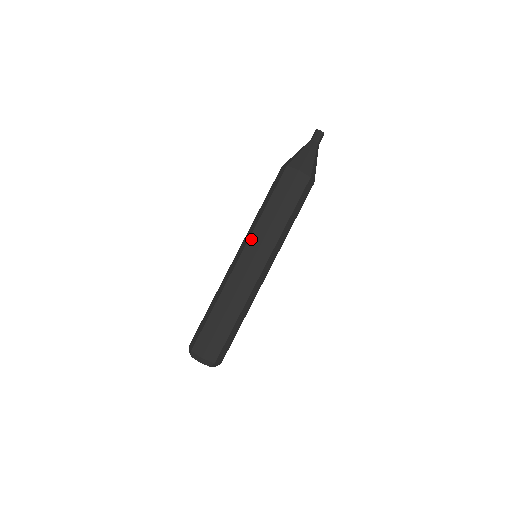
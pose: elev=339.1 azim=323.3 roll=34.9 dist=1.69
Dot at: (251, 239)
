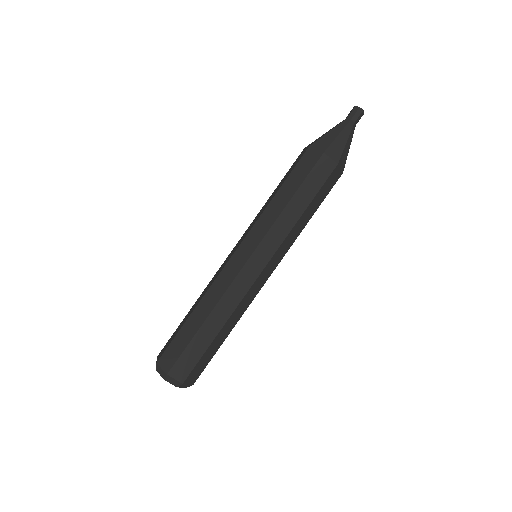
Dot at: (264, 242)
